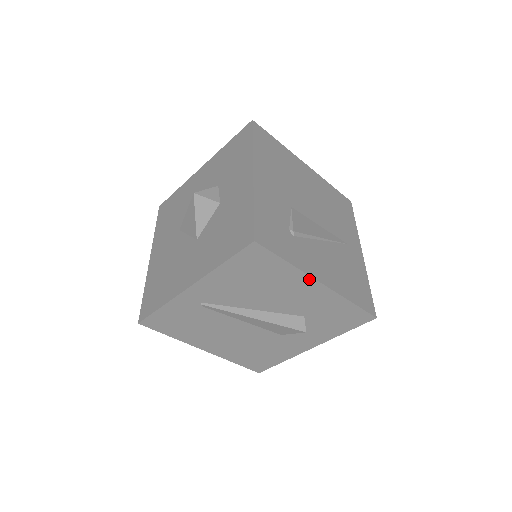
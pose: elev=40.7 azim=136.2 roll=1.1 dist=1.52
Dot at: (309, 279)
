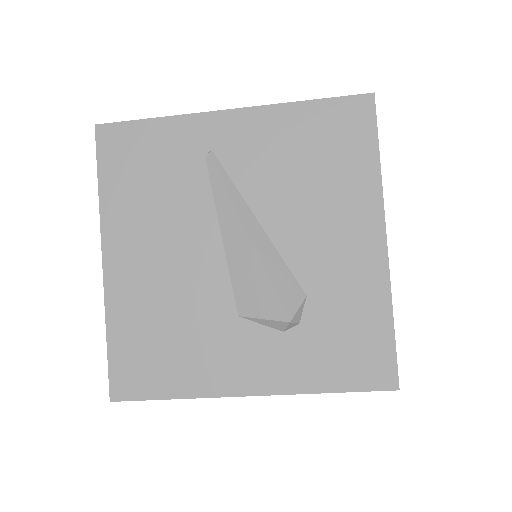
Dot at: (378, 215)
